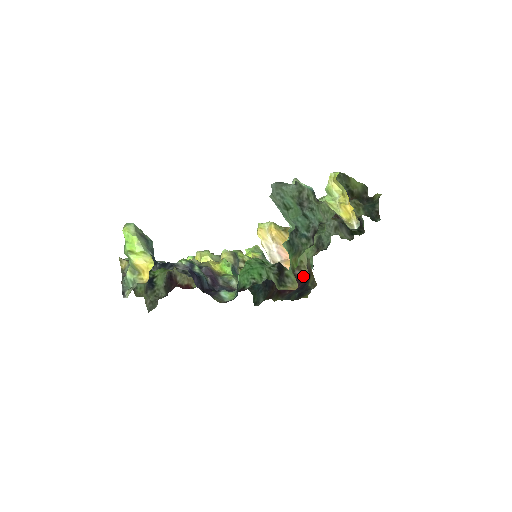
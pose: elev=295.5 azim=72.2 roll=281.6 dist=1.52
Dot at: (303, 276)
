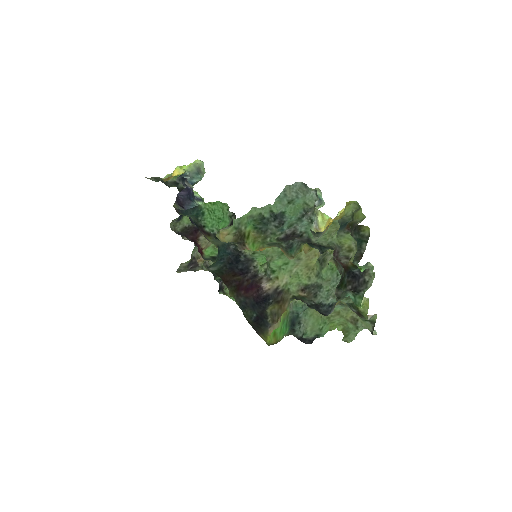
Dot at: (264, 285)
